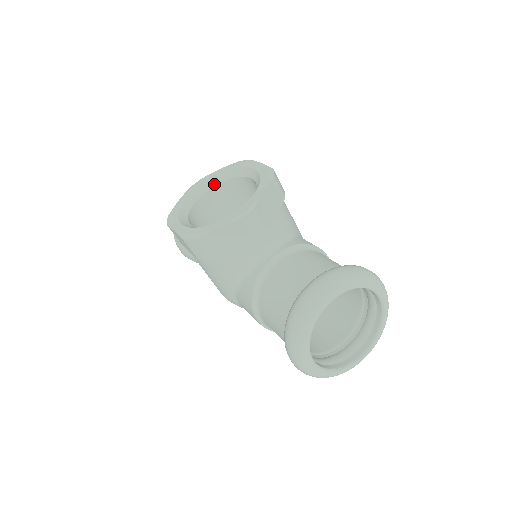
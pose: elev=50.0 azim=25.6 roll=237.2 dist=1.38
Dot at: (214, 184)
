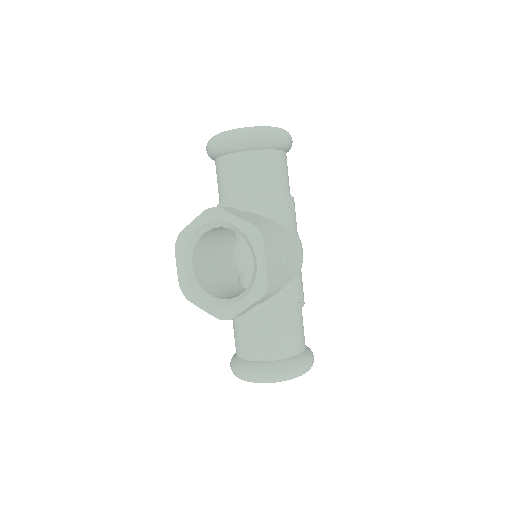
Dot at: (226, 227)
